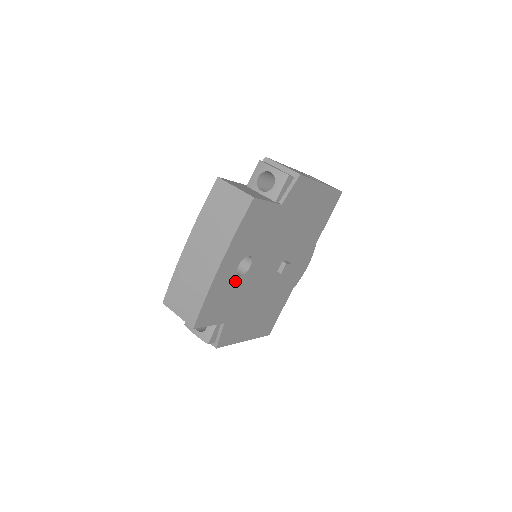
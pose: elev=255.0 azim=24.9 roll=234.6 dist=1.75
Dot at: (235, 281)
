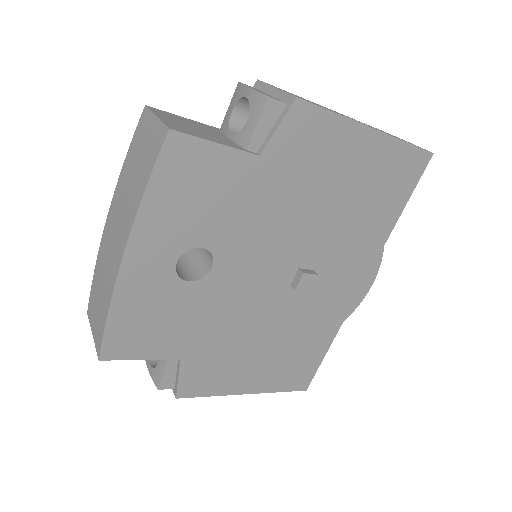
Dot at: (180, 290)
